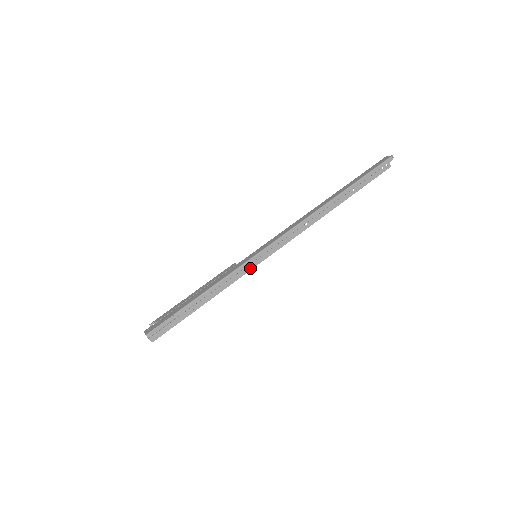
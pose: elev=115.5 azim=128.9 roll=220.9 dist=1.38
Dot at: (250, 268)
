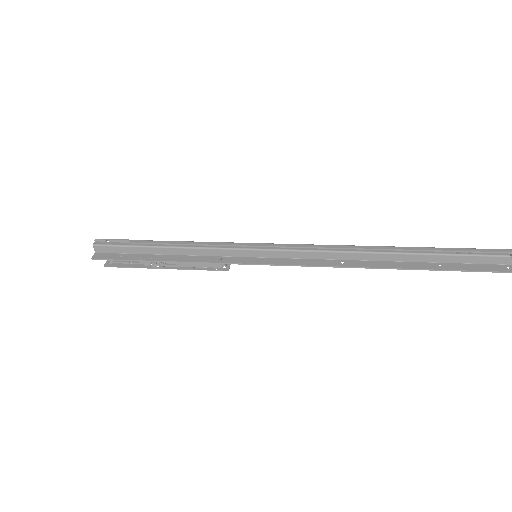
Dot at: (240, 262)
